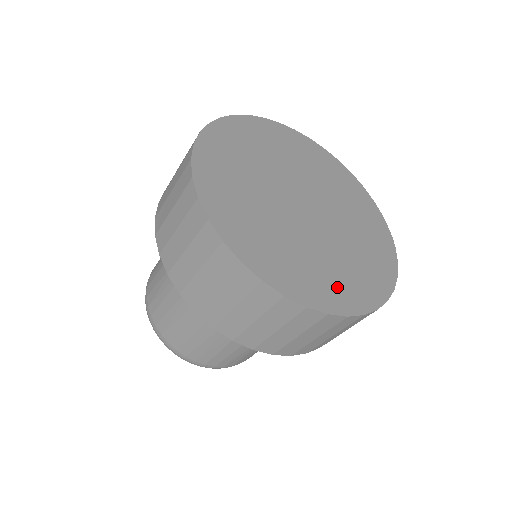
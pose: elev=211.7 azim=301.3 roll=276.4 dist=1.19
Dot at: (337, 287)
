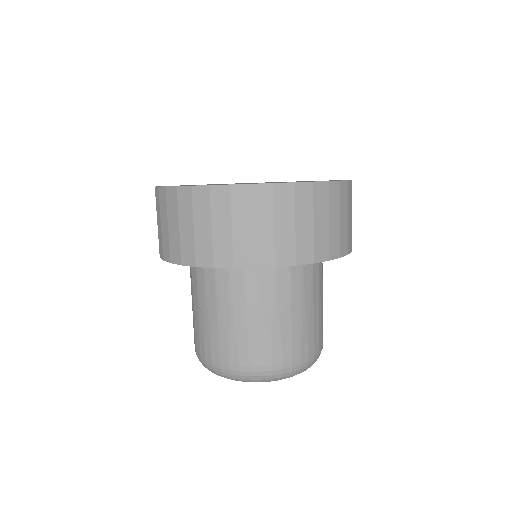
Dot at: occluded
